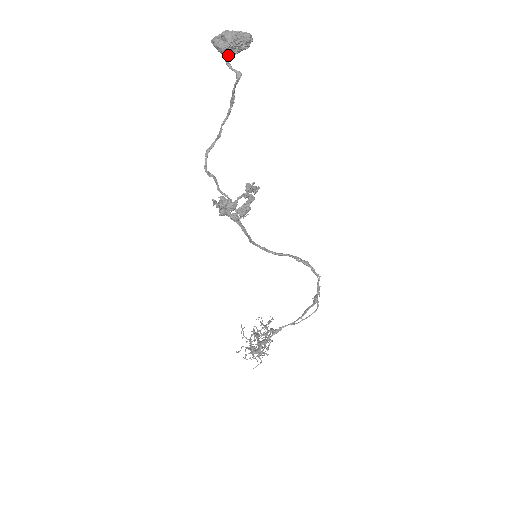
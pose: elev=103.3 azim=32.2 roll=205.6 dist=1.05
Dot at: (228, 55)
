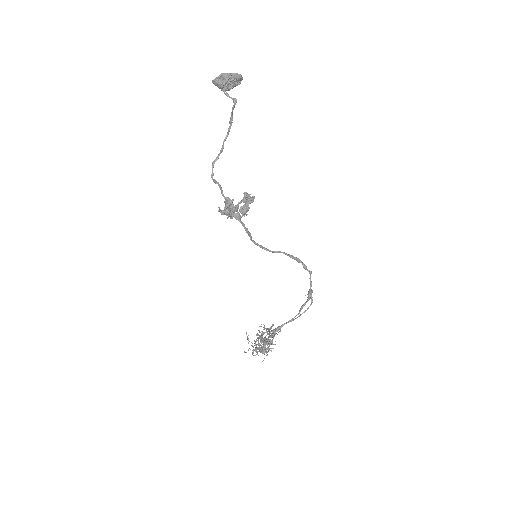
Dot at: (226, 89)
